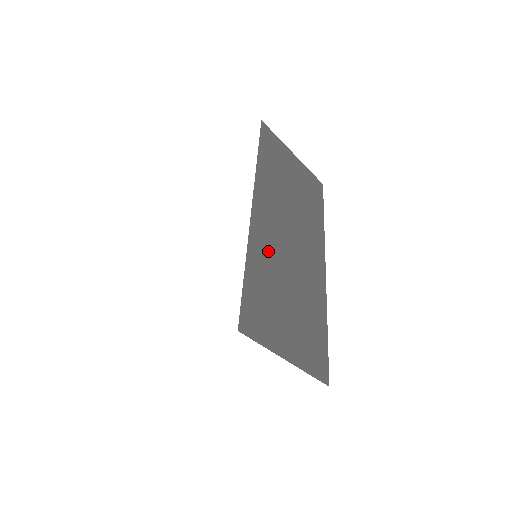
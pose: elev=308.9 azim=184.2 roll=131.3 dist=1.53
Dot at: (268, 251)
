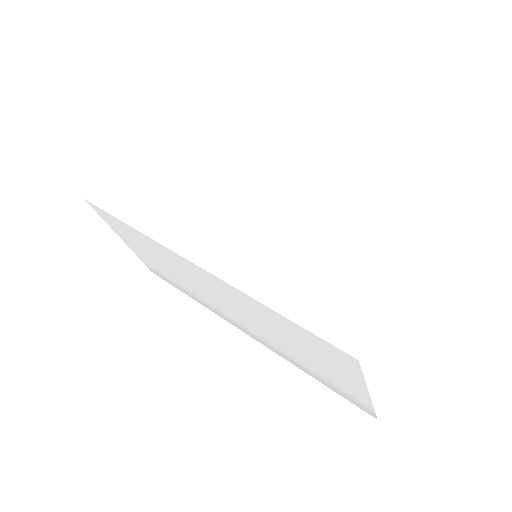
Dot at: occluded
